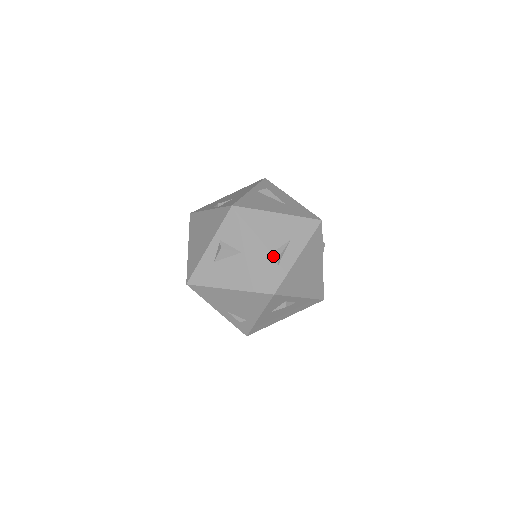
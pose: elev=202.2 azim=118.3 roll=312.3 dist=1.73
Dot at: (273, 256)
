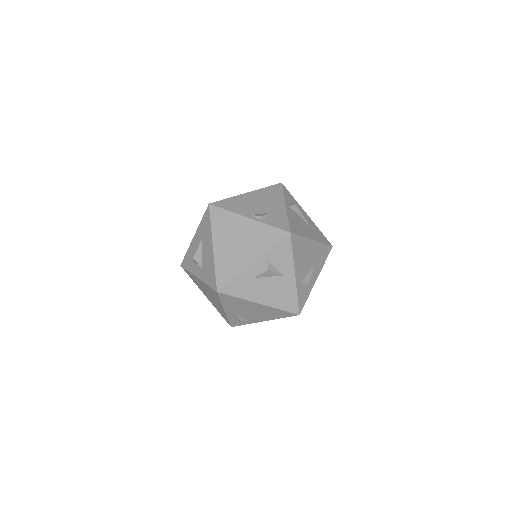
Dot at: (305, 281)
